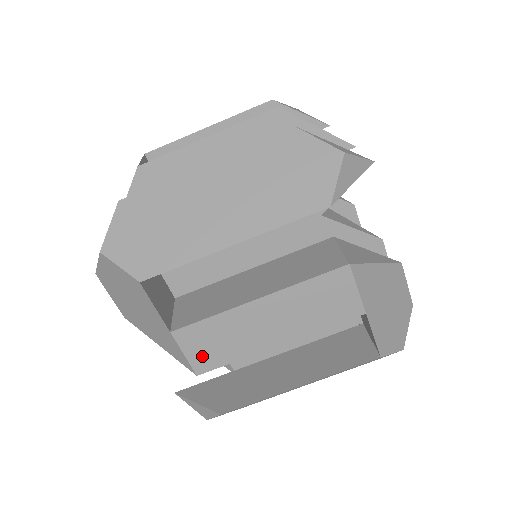
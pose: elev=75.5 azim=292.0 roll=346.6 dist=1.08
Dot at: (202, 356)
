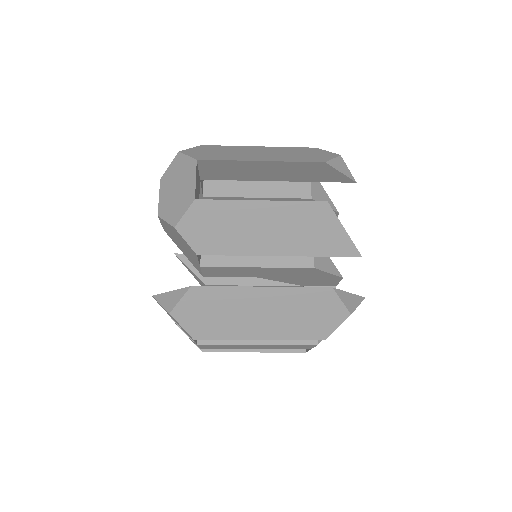
Dot at: (209, 347)
